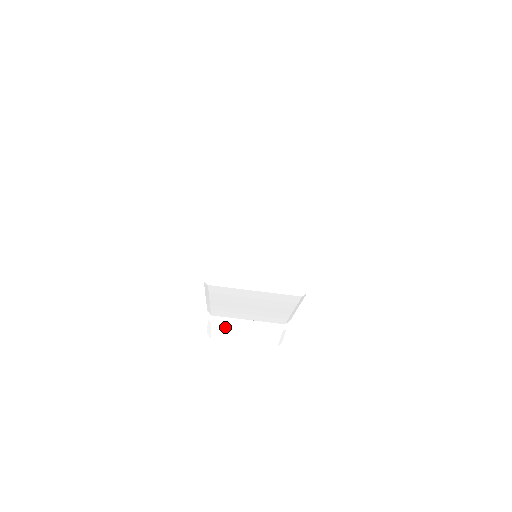
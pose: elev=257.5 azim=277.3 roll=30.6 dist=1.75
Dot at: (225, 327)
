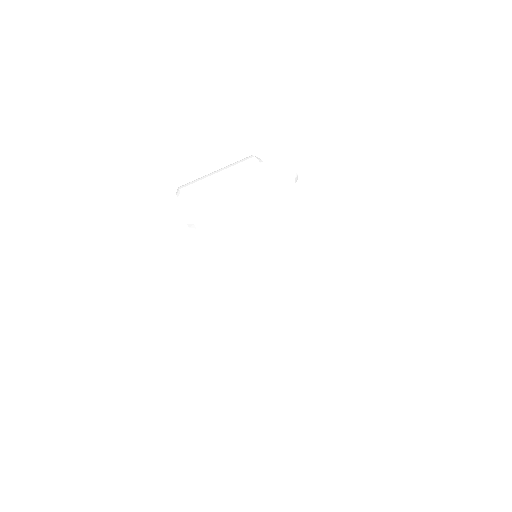
Dot at: occluded
